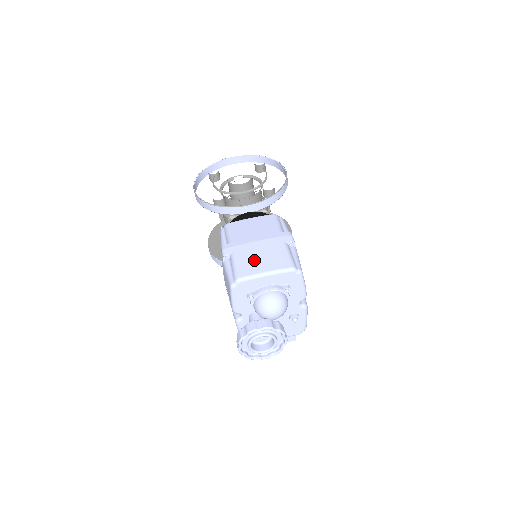
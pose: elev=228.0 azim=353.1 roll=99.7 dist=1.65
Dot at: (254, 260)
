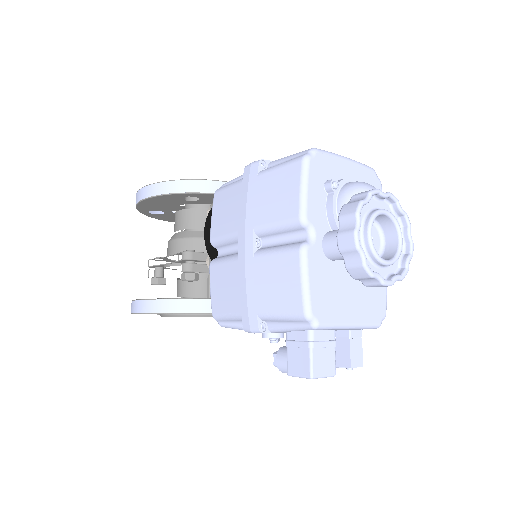
Dot at: occluded
